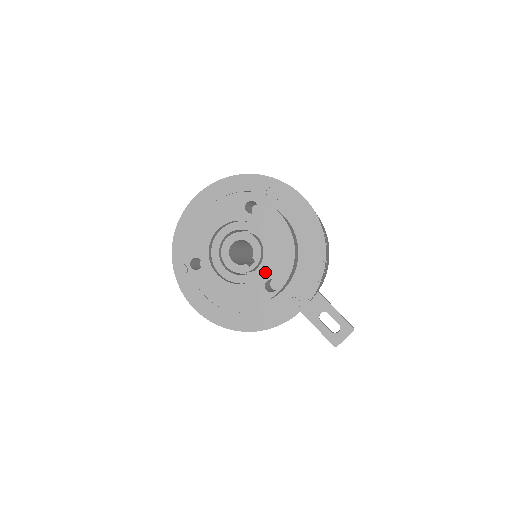
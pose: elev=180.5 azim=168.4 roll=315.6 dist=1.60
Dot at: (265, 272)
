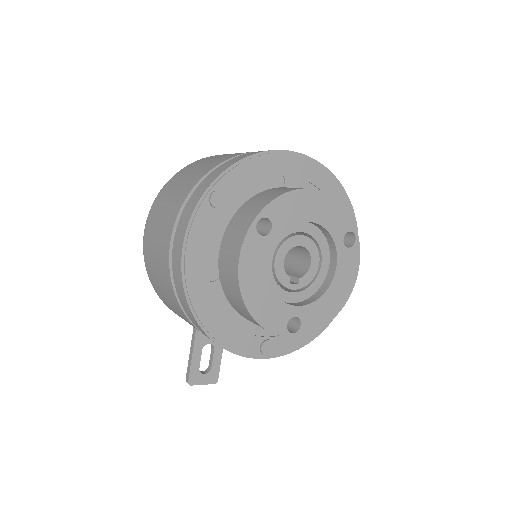
Dot at: (303, 307)
